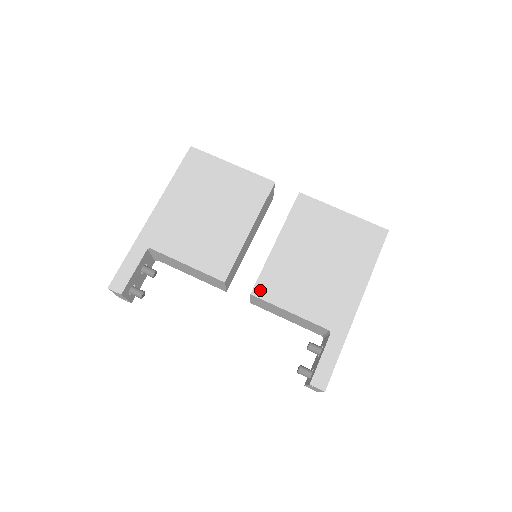
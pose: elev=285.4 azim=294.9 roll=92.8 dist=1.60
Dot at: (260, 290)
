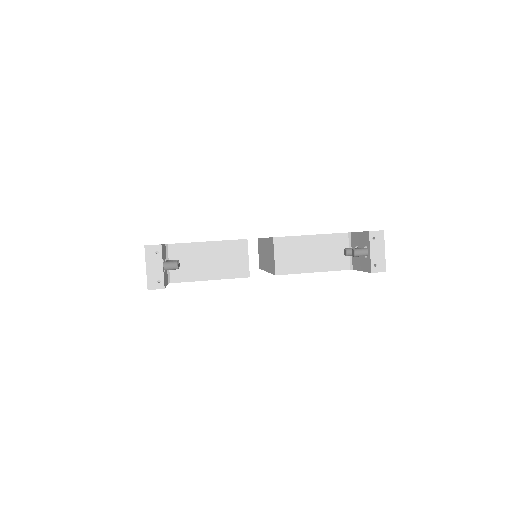
Dot at: occluded
